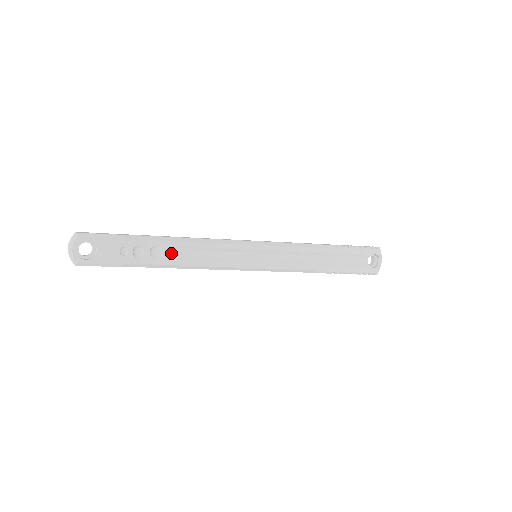
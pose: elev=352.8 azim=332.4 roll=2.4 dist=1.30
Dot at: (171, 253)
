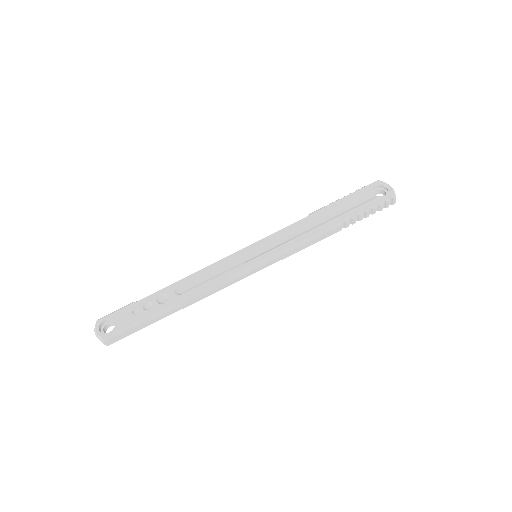
Dot at: (175, 293)
